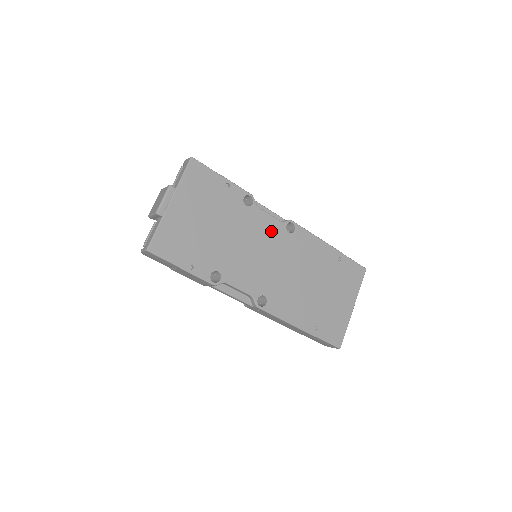
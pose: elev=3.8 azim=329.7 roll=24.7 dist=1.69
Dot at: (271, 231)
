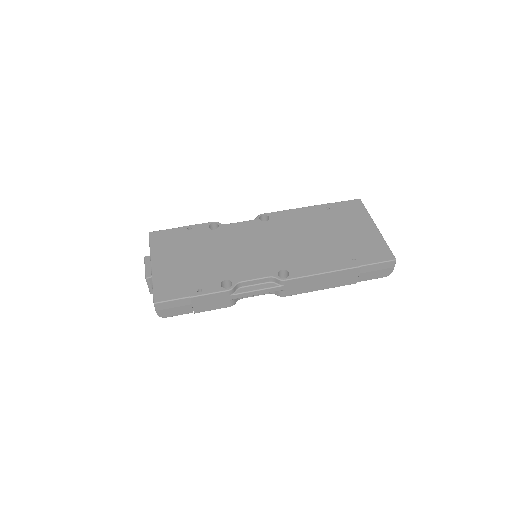
Dot at: (249, 230)
